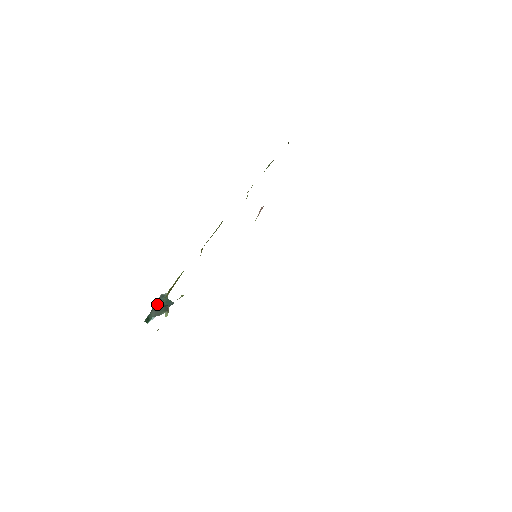
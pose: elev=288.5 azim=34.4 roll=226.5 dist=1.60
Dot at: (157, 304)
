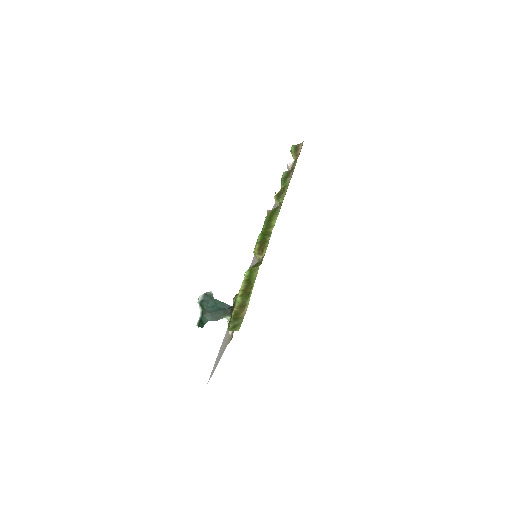
Dot at: (207, 305)
